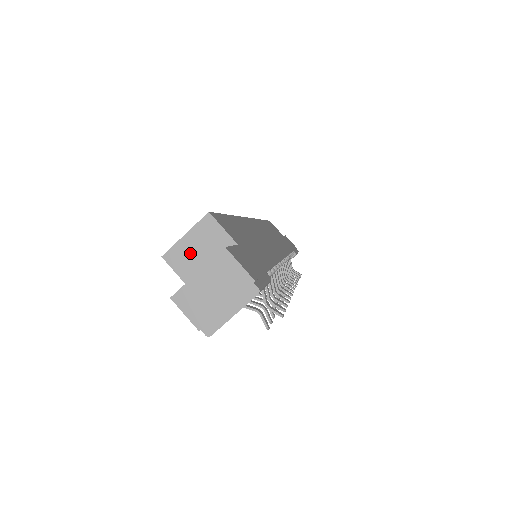
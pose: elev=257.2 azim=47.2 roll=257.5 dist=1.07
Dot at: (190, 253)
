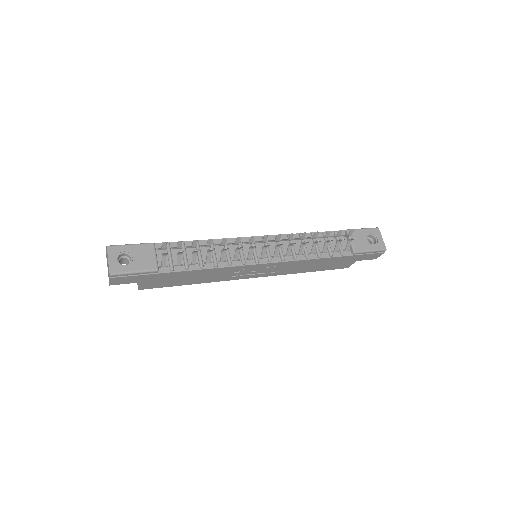
Dot at: occluded
